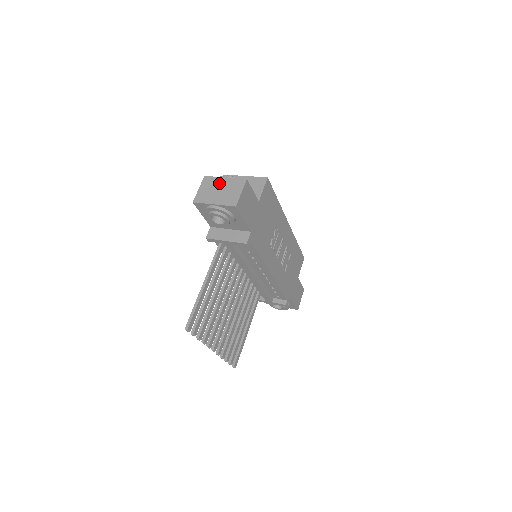
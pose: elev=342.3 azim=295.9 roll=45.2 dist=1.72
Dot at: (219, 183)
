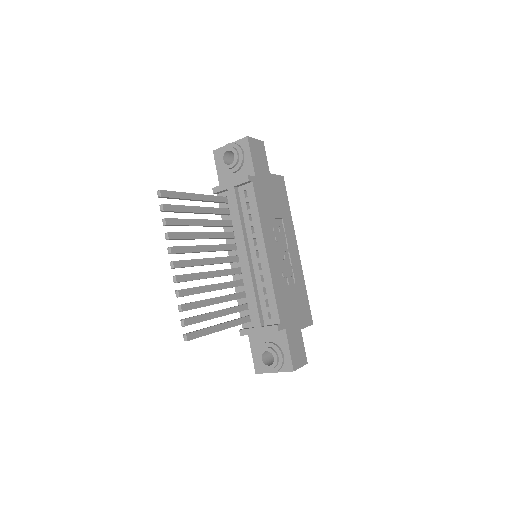
Dot at: occluded
